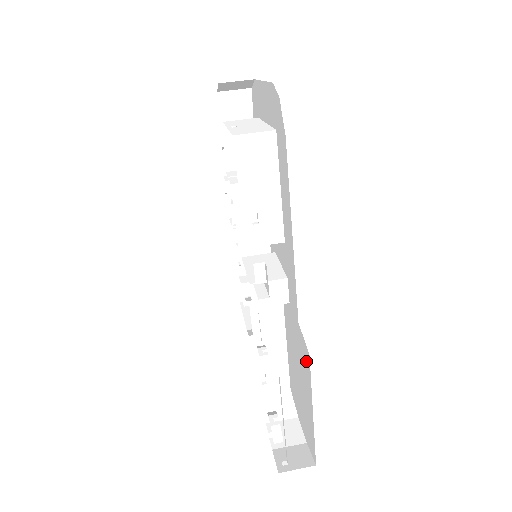
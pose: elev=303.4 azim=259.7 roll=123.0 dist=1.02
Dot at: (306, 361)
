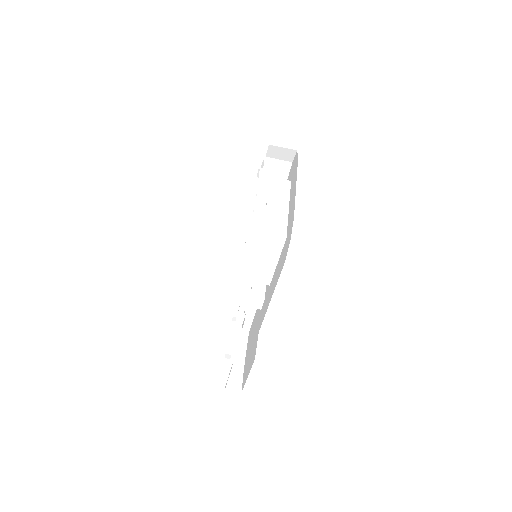
Dot at: (254, 355)
